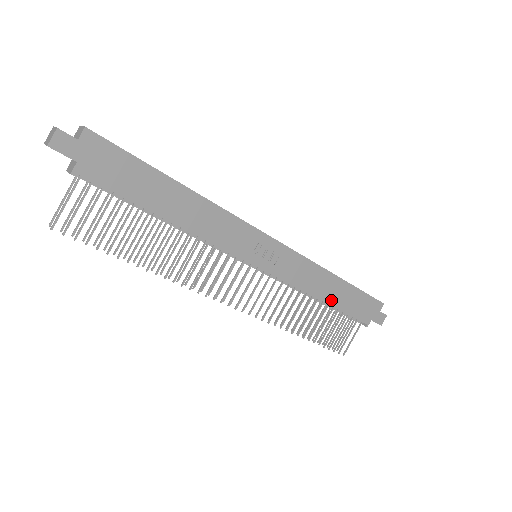
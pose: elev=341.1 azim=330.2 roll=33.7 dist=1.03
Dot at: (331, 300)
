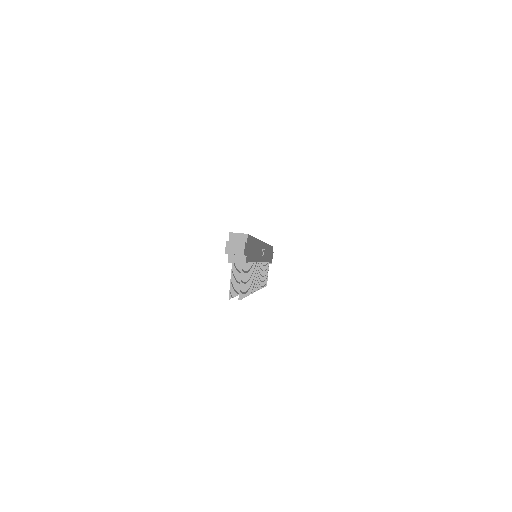
Dot at: (268, 259)
